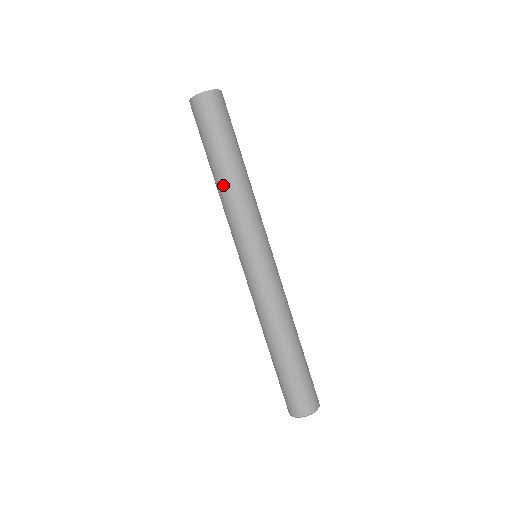
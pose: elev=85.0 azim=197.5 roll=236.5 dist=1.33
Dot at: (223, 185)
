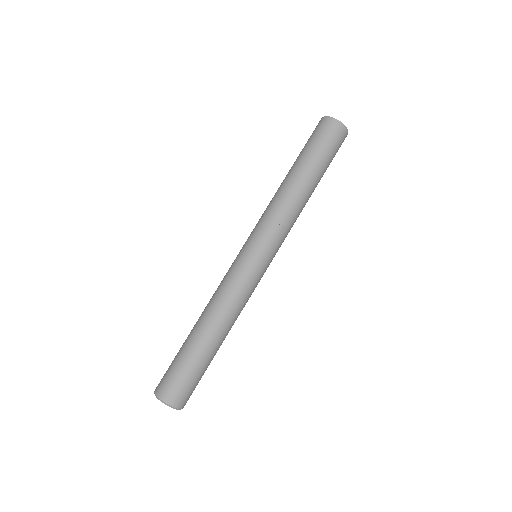
Dot at: (281, 185)
